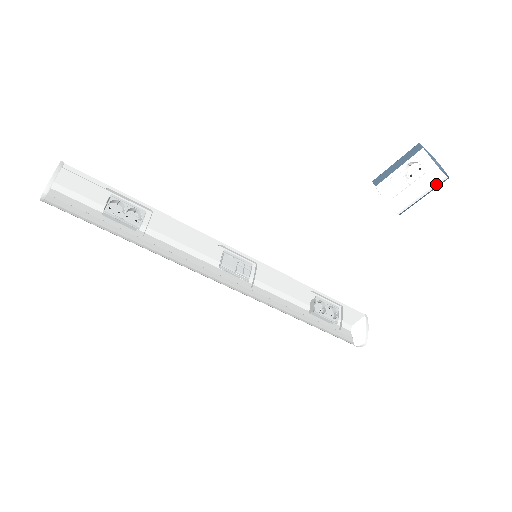
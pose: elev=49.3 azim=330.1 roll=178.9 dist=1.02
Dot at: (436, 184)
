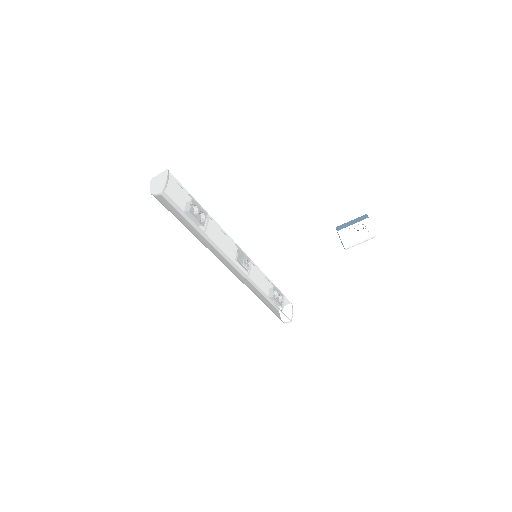
Dot at: occluded
